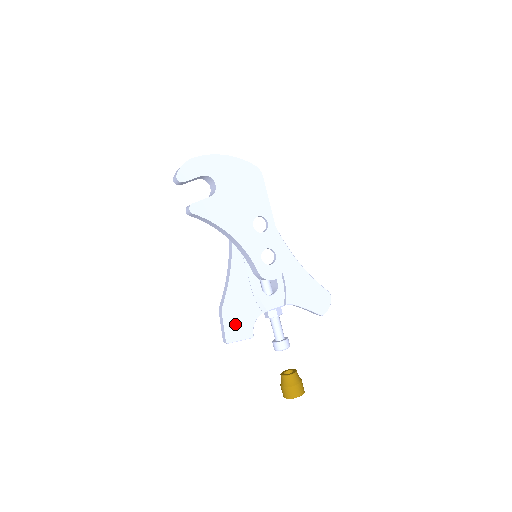
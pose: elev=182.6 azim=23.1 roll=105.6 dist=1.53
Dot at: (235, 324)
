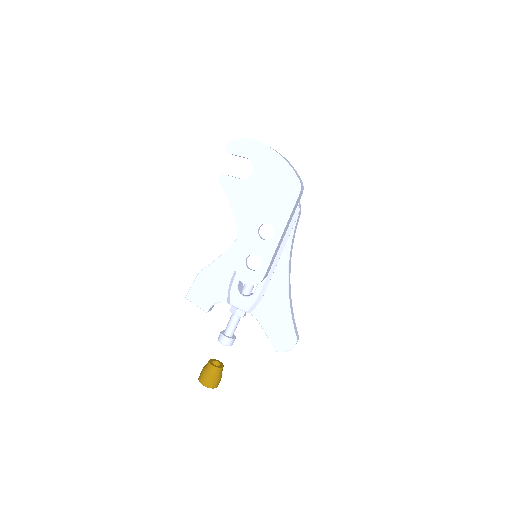
Dot at: (201, 290)
